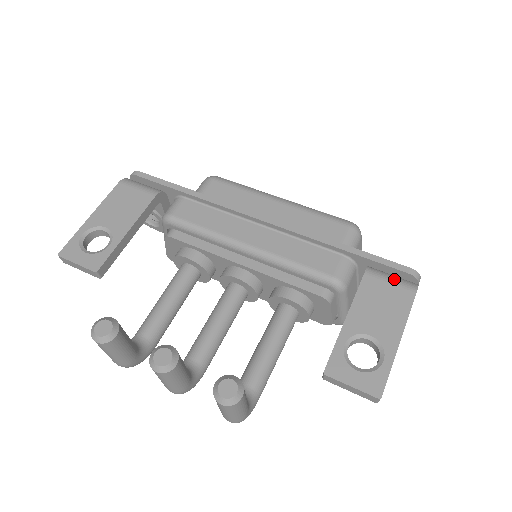
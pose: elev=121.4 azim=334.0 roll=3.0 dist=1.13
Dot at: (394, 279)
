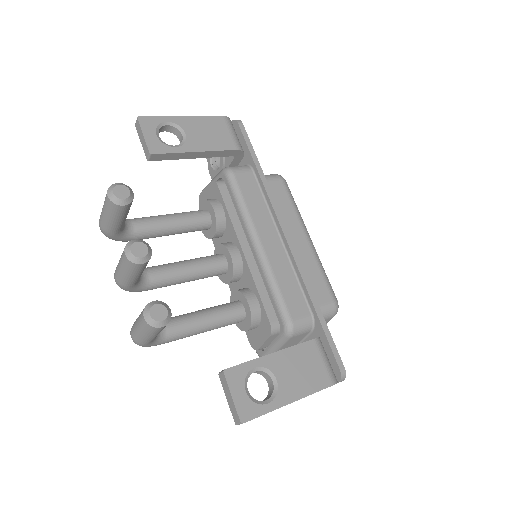
Dot at: (327, 363)
